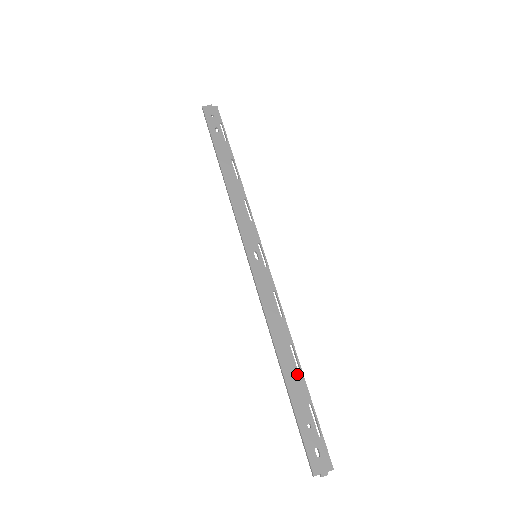
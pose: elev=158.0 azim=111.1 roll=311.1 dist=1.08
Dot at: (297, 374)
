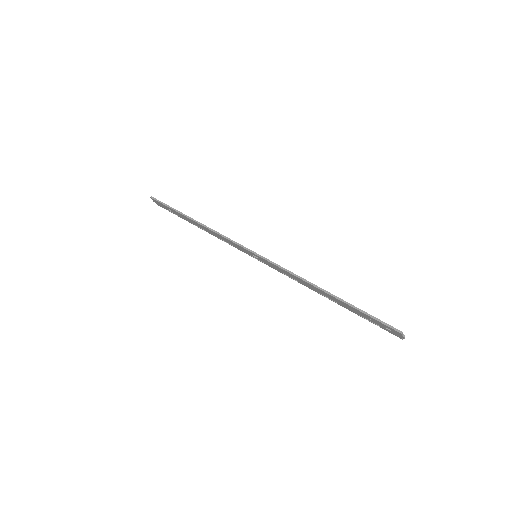
Dot at: occluded
